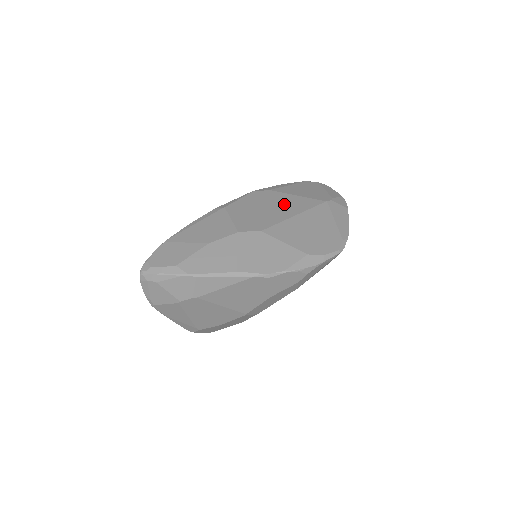
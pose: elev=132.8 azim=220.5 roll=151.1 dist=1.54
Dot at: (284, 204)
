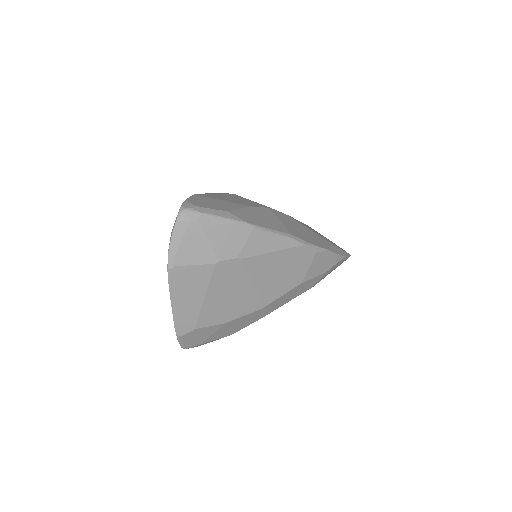
Dot at: occluded
